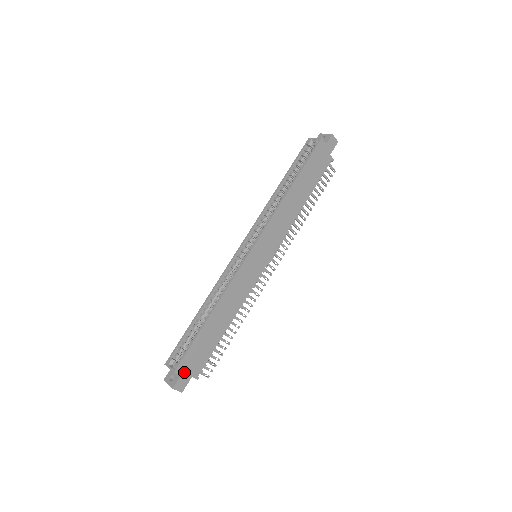
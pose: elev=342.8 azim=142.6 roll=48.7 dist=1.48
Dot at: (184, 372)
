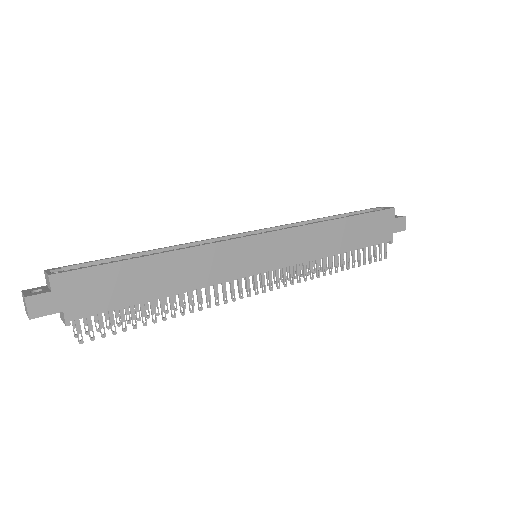
Dot at: (61, 291)
